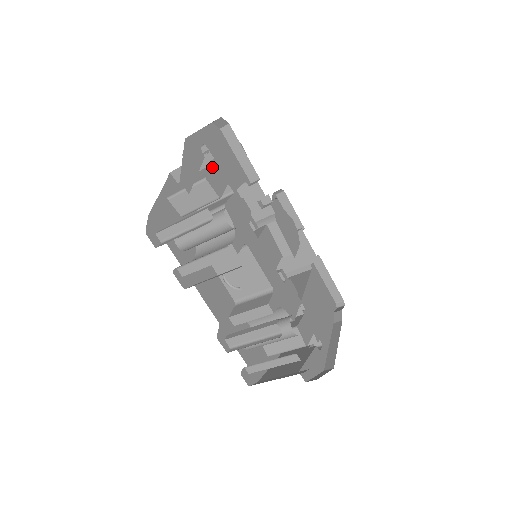
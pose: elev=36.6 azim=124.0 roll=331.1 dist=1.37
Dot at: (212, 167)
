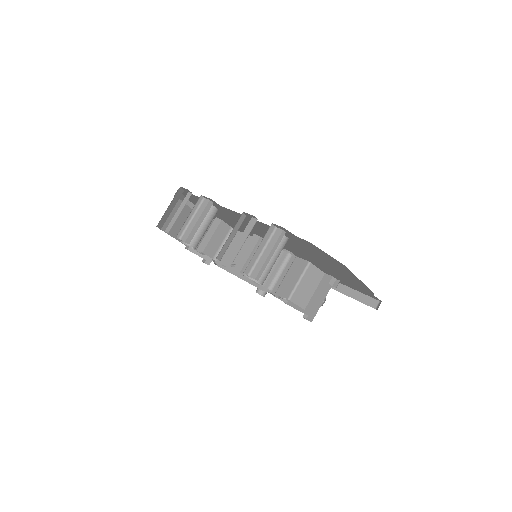
Dot at: occluded
